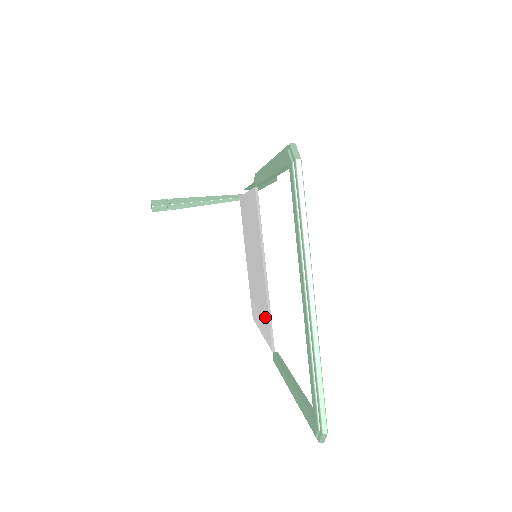
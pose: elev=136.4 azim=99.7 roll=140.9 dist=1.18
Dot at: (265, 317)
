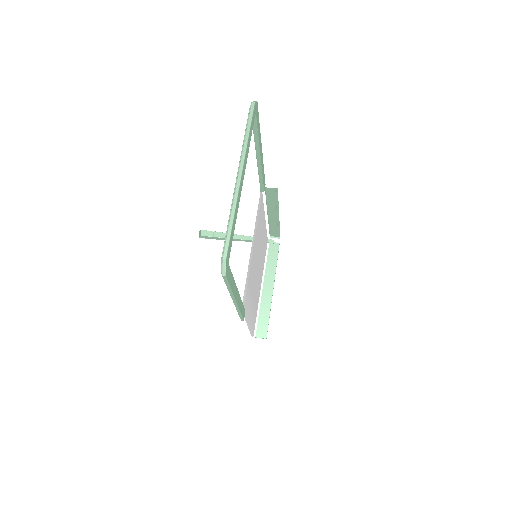
Dot at: occluded
